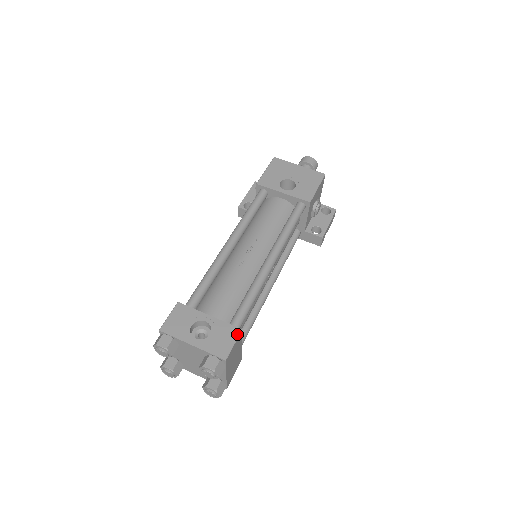
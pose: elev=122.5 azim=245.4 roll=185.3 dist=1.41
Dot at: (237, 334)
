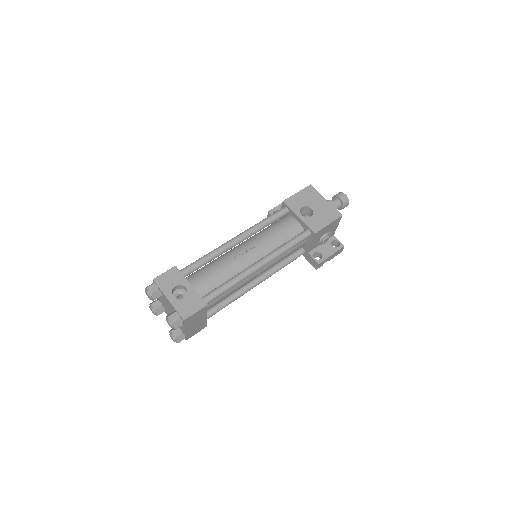
Dot at: (202, 306)
